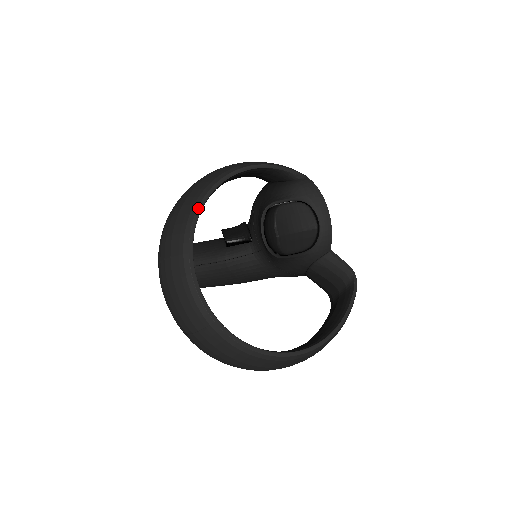
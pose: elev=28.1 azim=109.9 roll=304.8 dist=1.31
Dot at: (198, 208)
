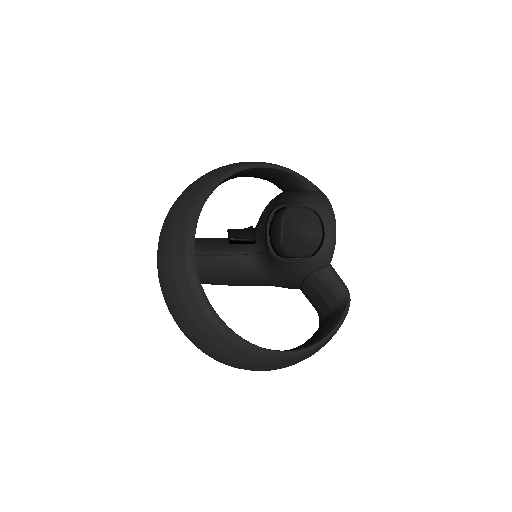
Dot at: (212, 186)
